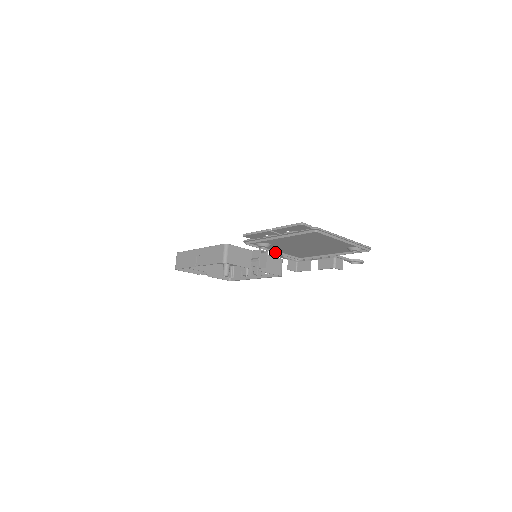
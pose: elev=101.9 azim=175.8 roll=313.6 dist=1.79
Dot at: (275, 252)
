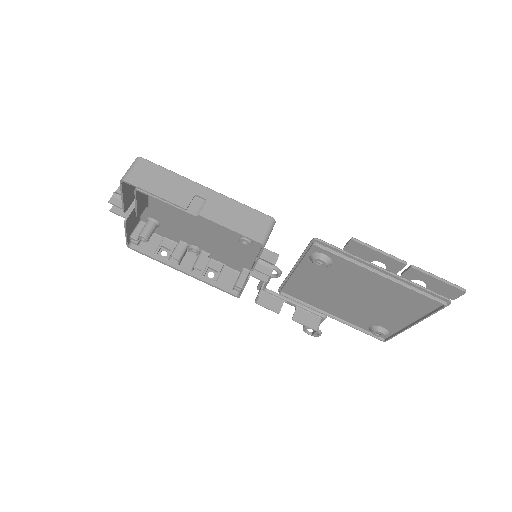
Dot at: (295, 272)
